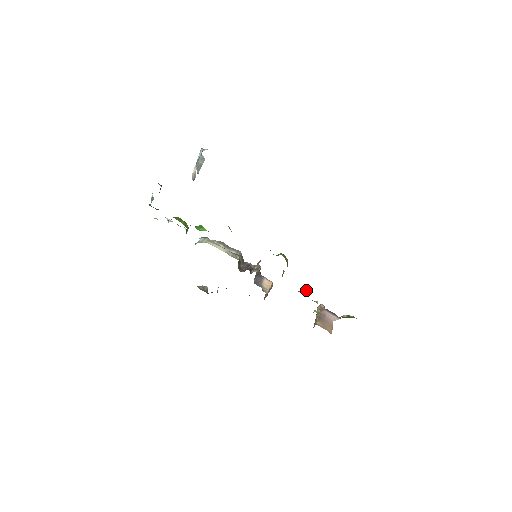
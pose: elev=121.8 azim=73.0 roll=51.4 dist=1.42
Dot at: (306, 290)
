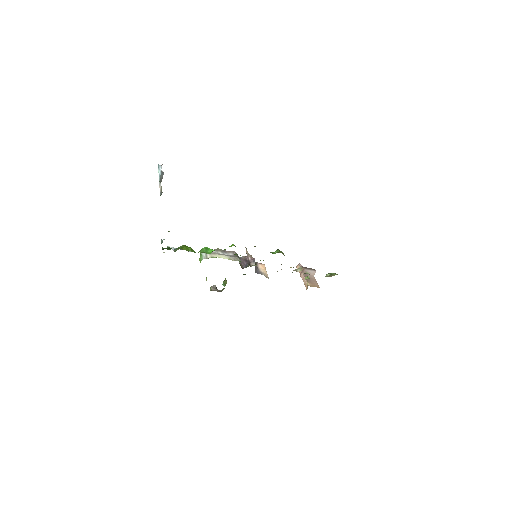
Dot at: (299, 268)
